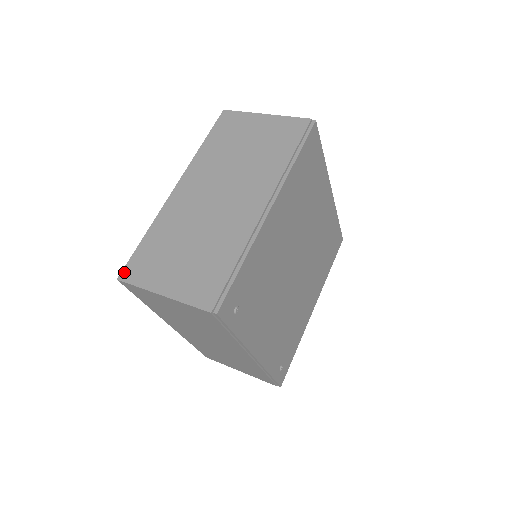
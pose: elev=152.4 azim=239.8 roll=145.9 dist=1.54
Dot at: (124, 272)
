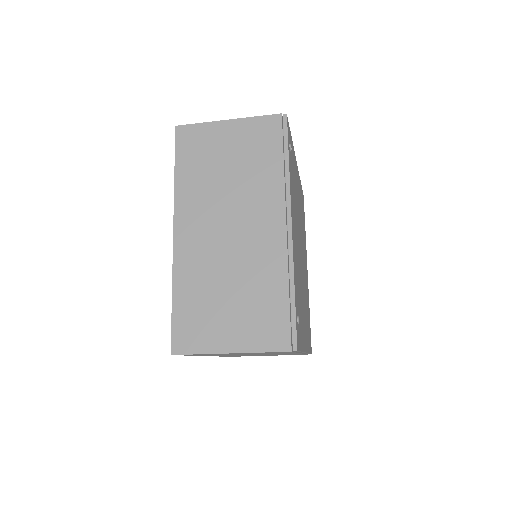
Dot at: occluded
